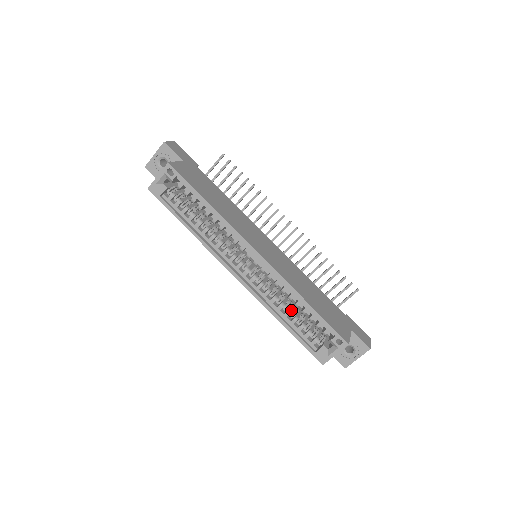
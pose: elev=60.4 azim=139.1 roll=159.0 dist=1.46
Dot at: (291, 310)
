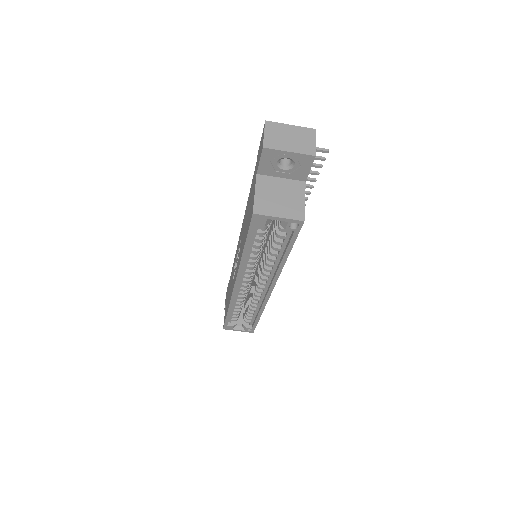
Dot at: occluded
